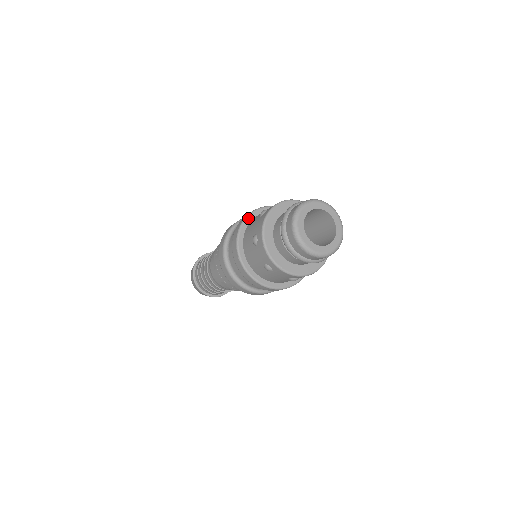
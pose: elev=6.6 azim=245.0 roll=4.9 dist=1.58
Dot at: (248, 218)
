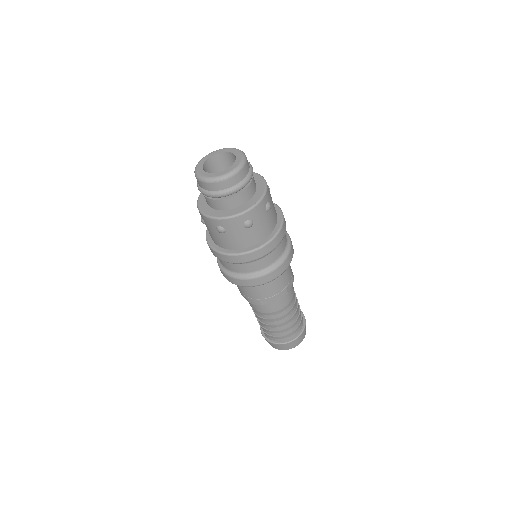
Dot at: occluded
